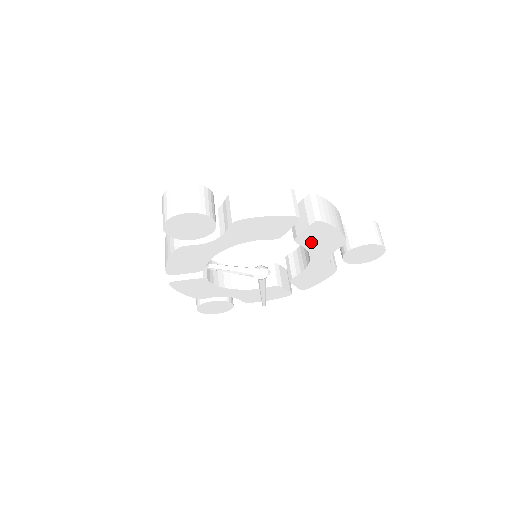
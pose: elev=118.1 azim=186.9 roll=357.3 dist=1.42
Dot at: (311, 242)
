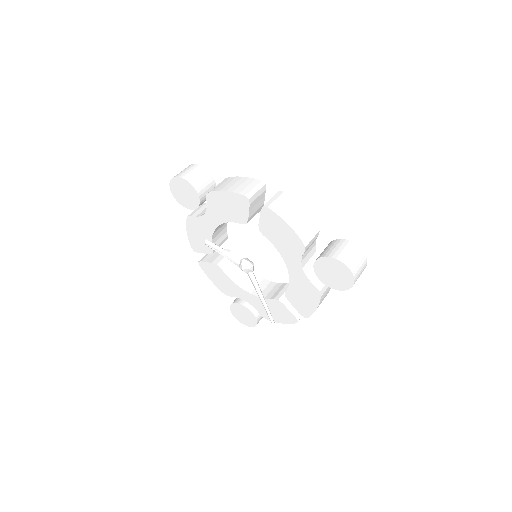
Dot at: (274, 237)
